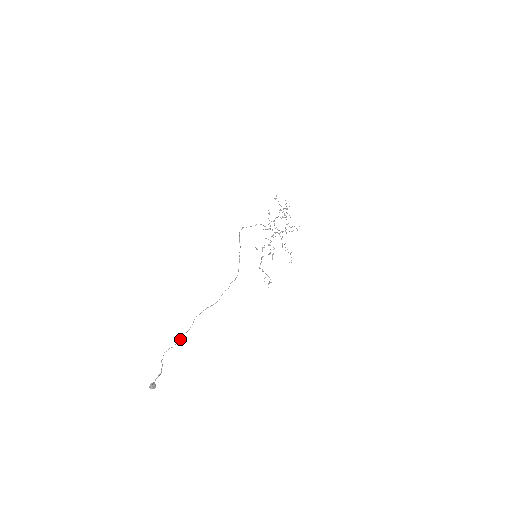
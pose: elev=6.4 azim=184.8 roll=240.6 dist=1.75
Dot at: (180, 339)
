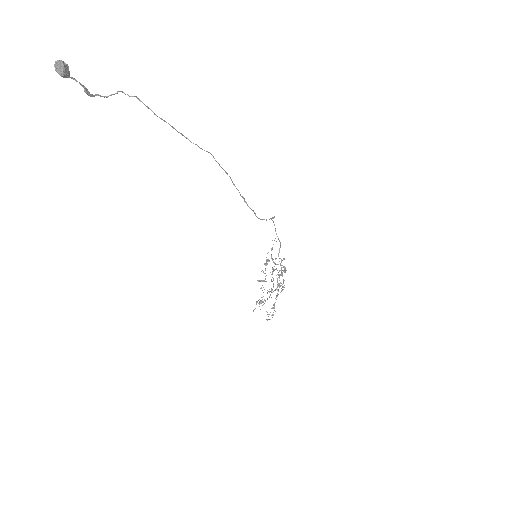
Dot at: occluded
